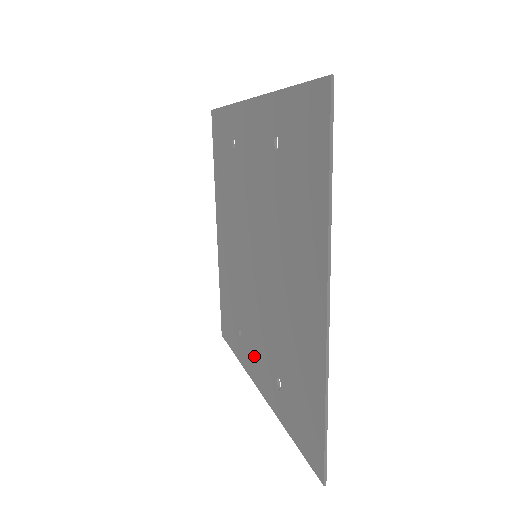
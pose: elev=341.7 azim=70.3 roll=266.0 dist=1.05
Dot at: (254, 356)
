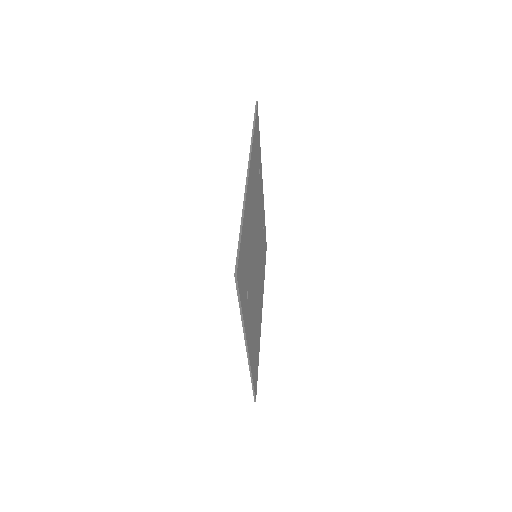
Dot at: occluded
